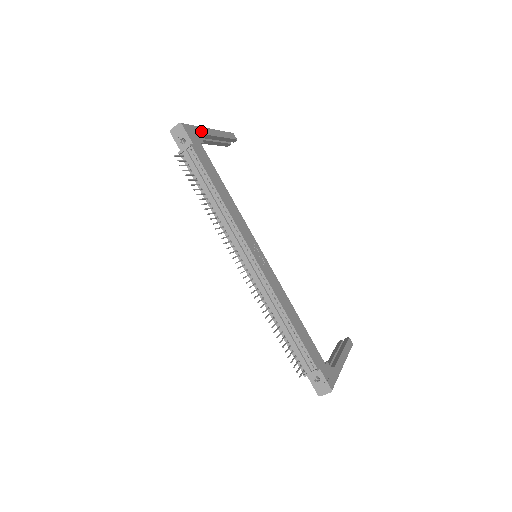
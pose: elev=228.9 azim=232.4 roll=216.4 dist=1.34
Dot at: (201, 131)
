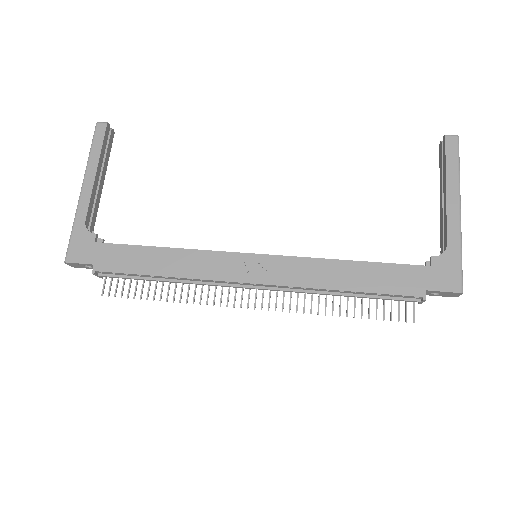
Dot at: (81, 221)
